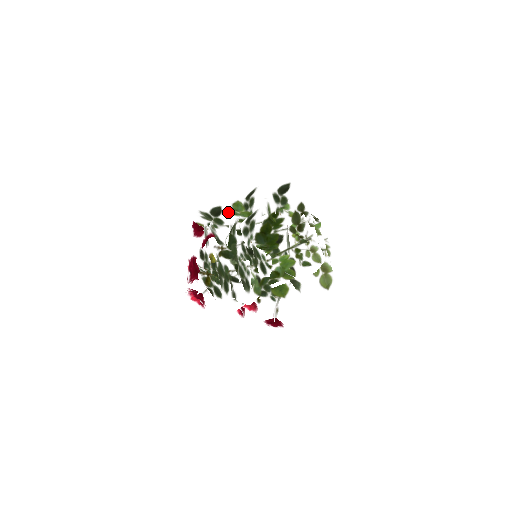
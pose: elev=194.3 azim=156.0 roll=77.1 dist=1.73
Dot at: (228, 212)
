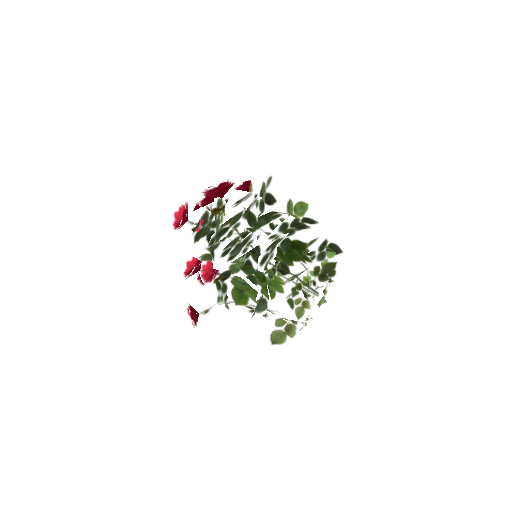
Dot at: (288, 203)
